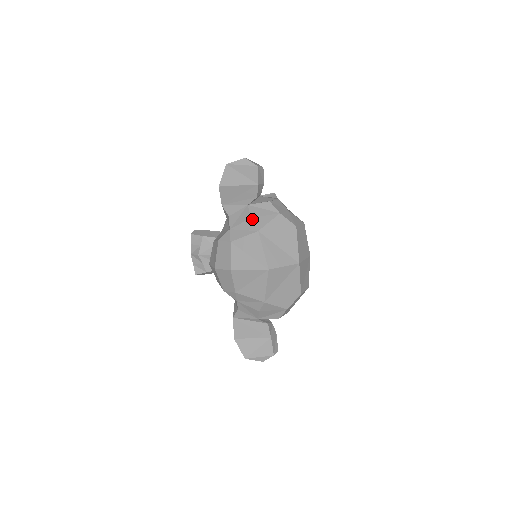
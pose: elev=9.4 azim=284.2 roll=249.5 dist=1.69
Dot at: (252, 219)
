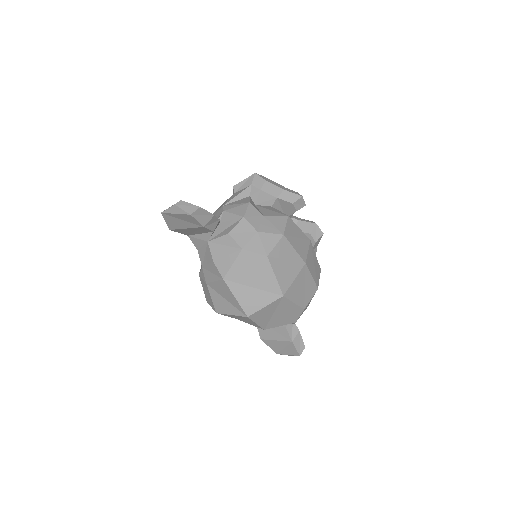
Dot at: (214, 263)
